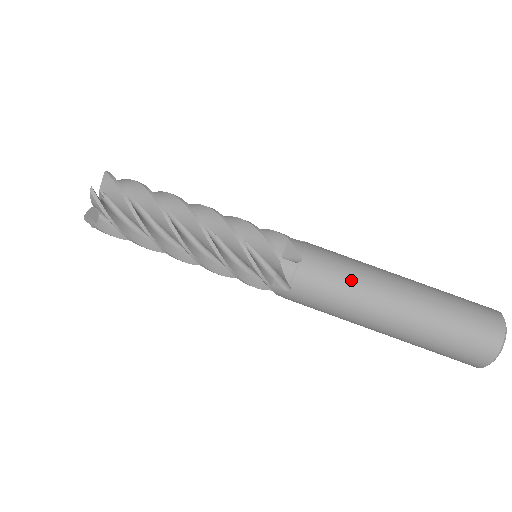
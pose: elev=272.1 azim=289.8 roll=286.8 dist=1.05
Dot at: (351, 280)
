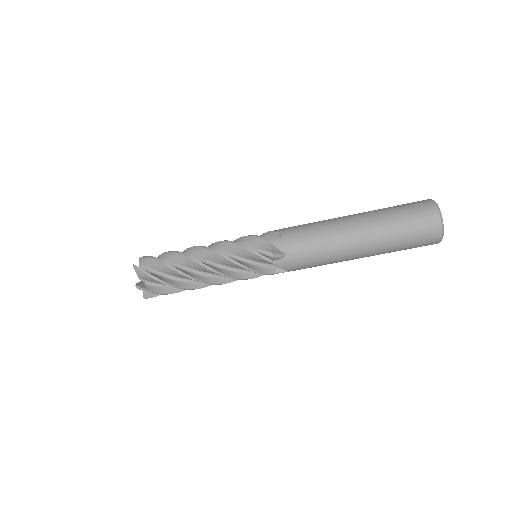
Dot at: (319, 227)
